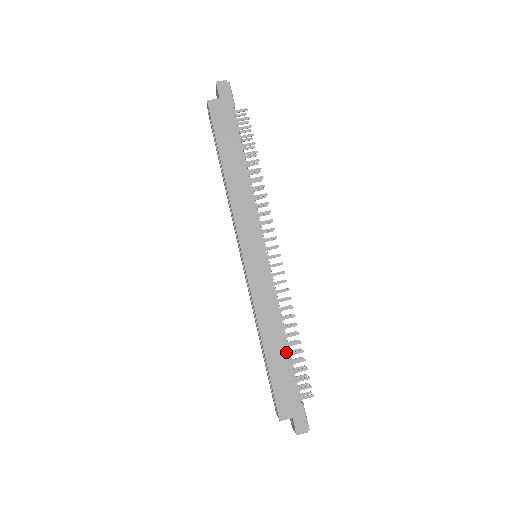
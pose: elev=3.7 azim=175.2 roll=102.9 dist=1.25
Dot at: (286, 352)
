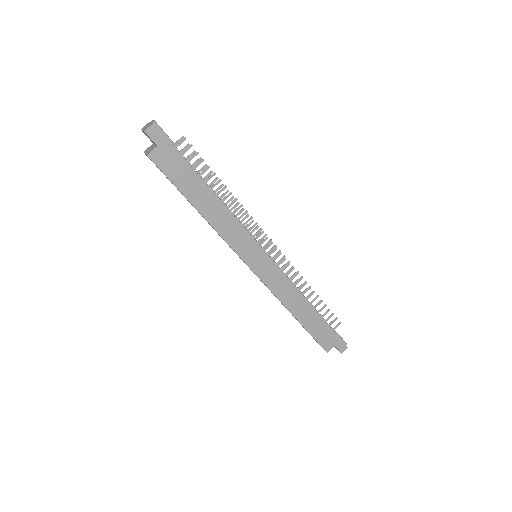
Dot at: (313, 311)
